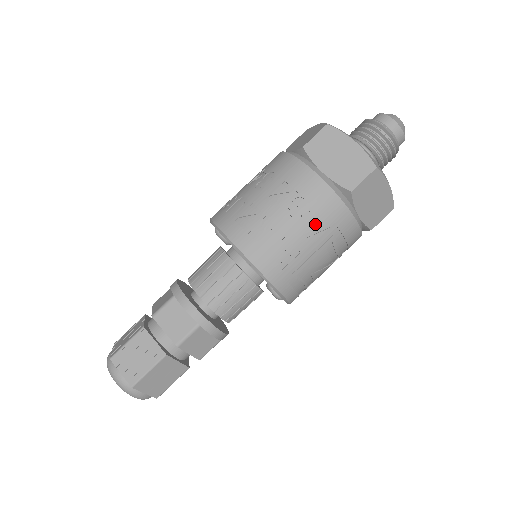
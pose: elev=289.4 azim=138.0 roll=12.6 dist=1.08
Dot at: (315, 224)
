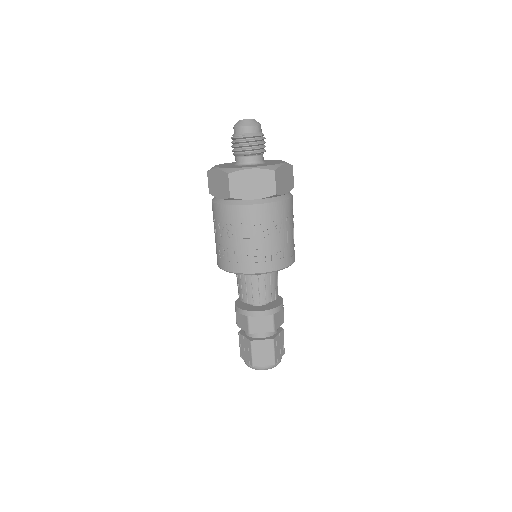
Dot at: (276, 225)
